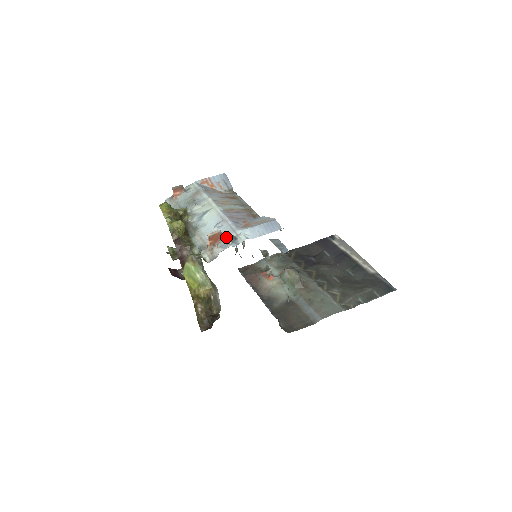
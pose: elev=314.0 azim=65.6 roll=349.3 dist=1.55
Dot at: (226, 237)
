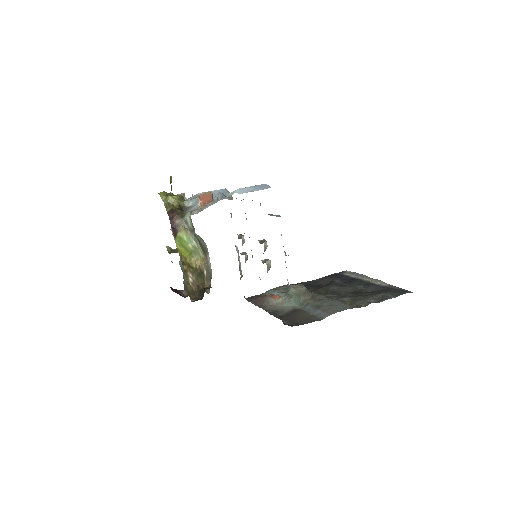
Dot at: (217, 199)
